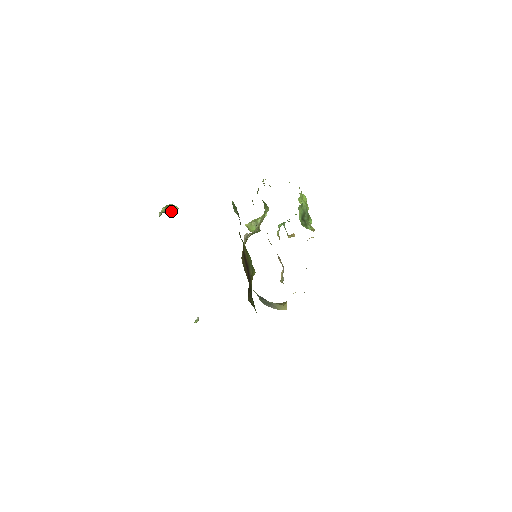
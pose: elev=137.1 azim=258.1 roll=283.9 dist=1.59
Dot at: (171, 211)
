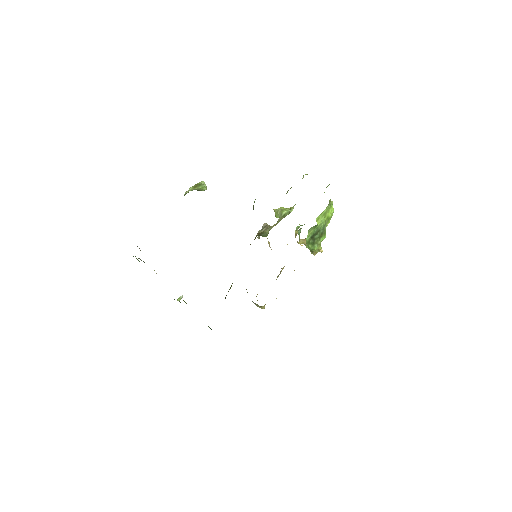
Dot at: (199, 190)
